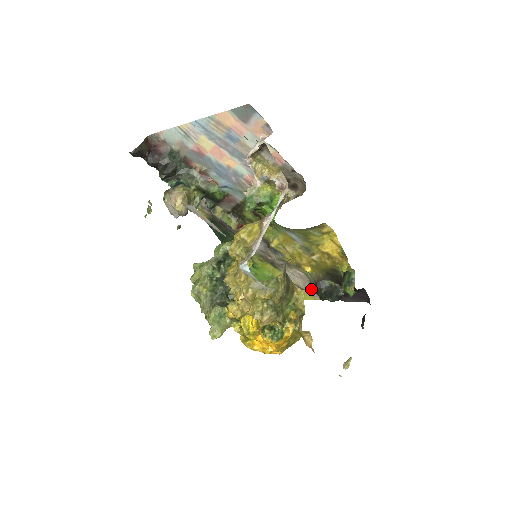
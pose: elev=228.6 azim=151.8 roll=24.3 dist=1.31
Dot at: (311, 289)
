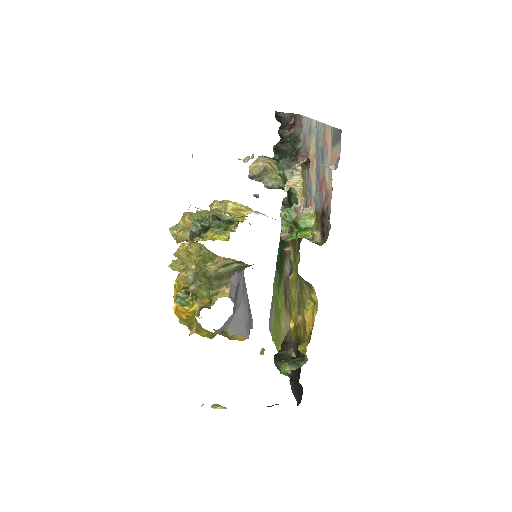
Dot at: occluded
